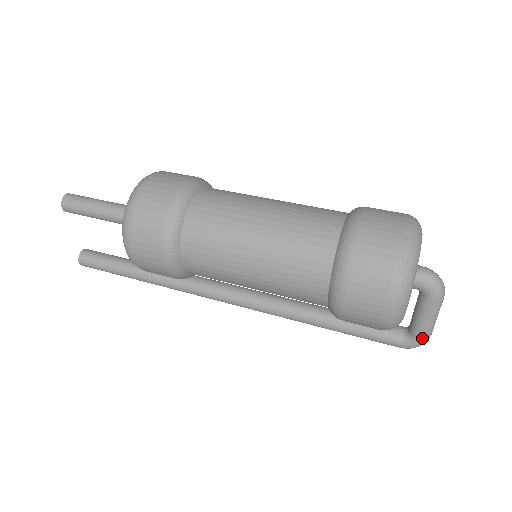
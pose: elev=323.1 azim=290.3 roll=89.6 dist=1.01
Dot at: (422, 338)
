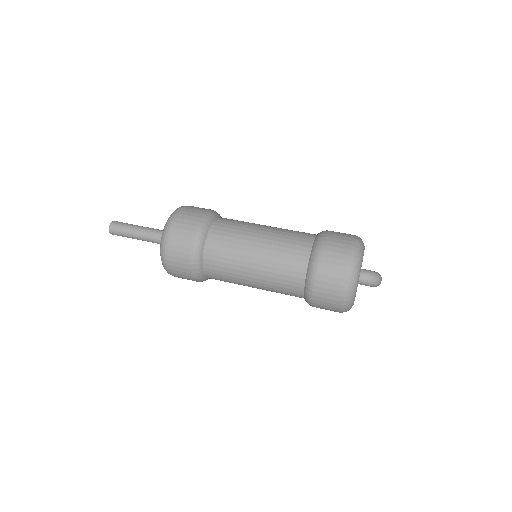
Dot at: occluded
